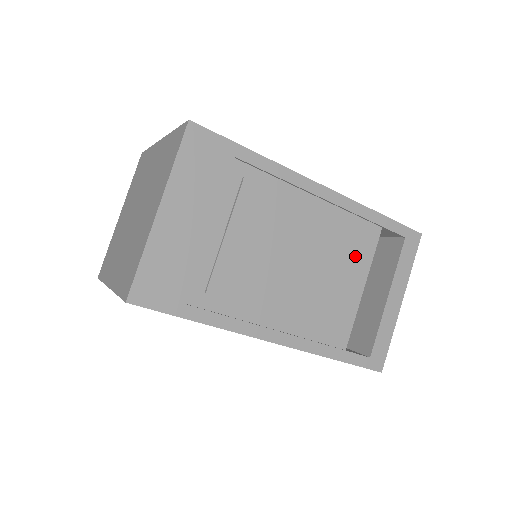
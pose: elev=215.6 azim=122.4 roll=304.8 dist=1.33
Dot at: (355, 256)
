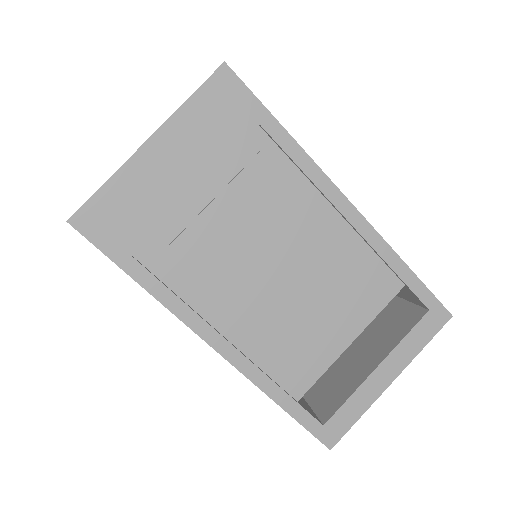
Dot at: (356, 301)
